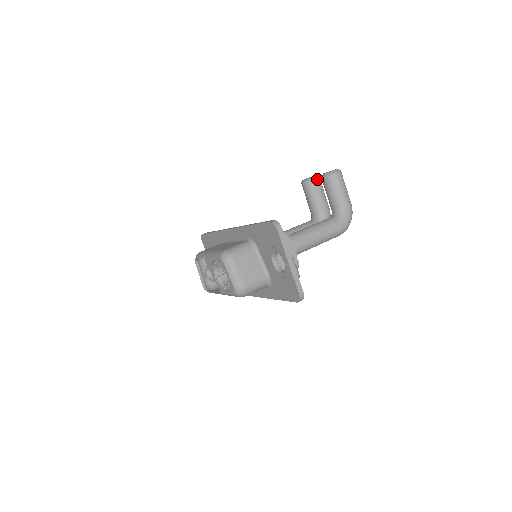
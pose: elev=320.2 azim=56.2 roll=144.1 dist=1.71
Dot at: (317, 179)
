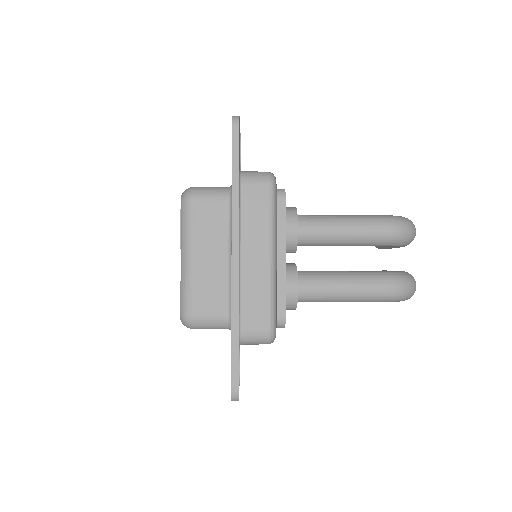
Dot at: occluded
